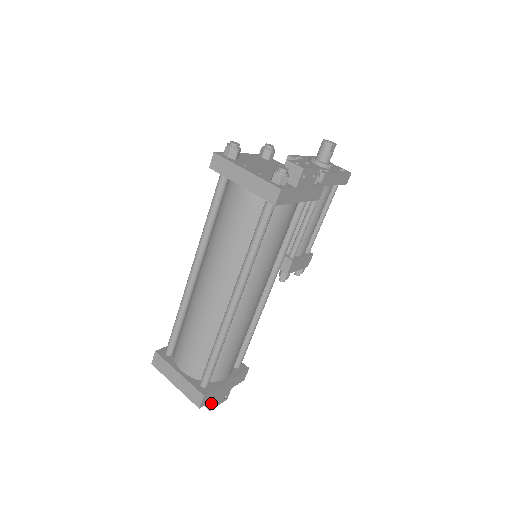
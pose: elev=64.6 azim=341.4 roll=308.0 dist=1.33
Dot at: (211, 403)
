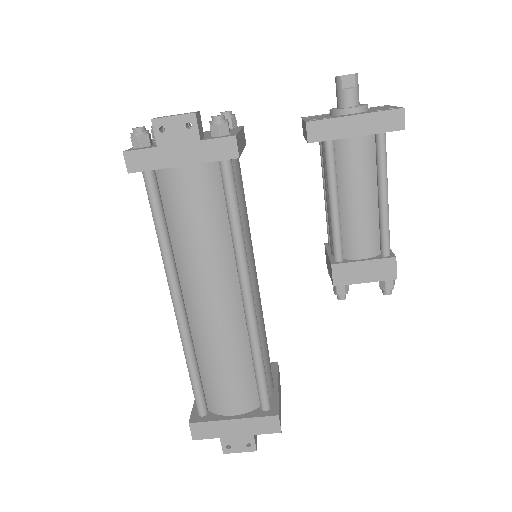
Dot at: (221, 443)
